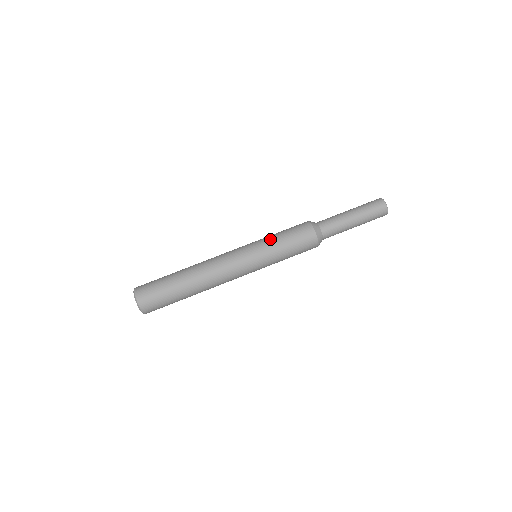
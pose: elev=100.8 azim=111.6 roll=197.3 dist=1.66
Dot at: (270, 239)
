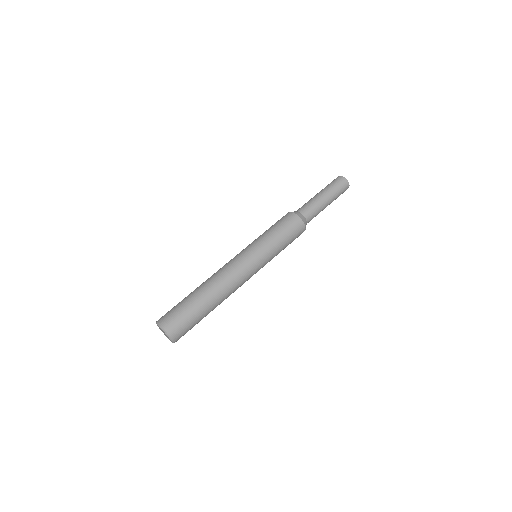
Dot at: (266, 237)
